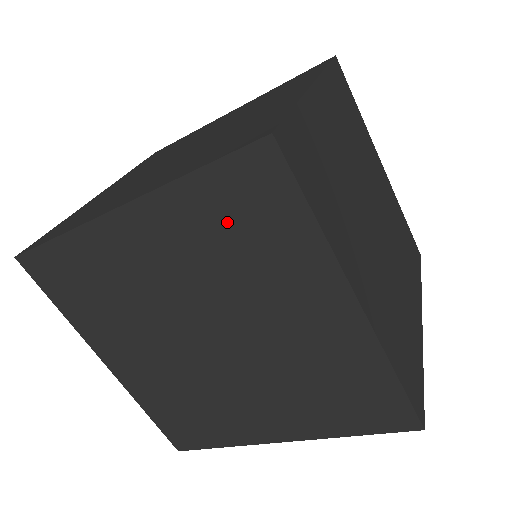
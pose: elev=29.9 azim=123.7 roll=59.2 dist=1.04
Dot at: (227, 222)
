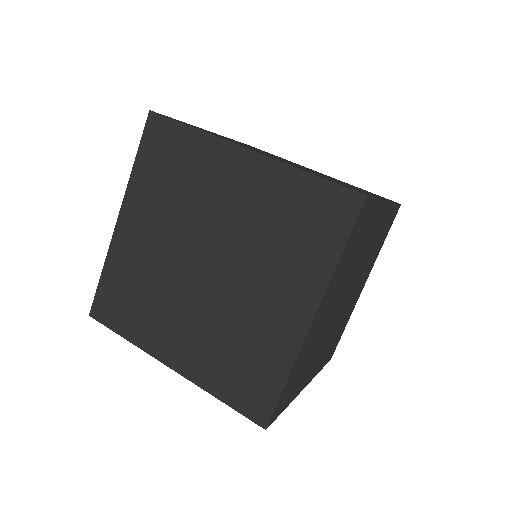
Dot at: (162, 172)
